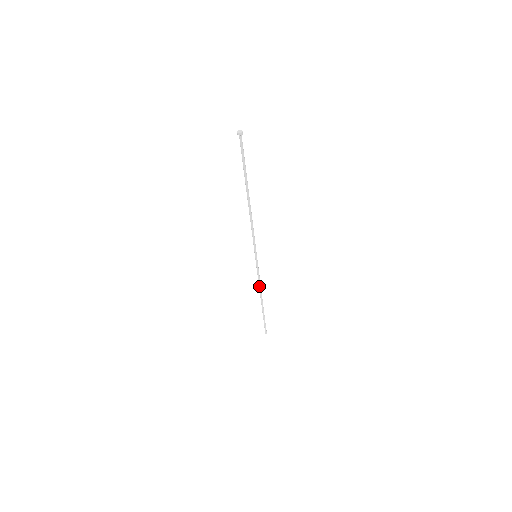
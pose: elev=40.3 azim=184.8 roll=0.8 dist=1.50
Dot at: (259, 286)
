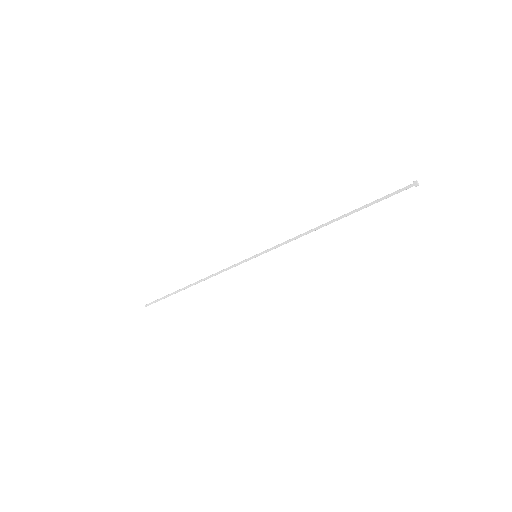
Dot at: (214, 274)
